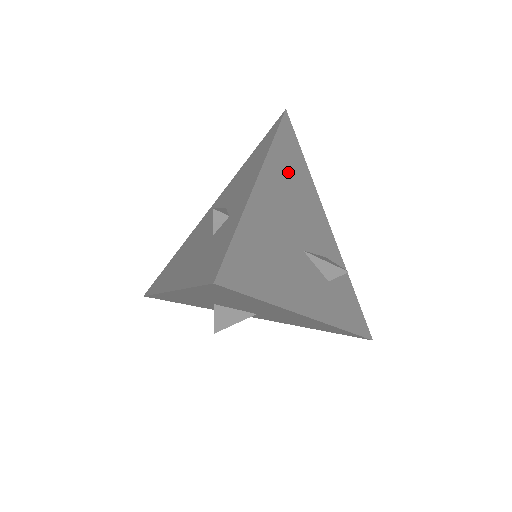
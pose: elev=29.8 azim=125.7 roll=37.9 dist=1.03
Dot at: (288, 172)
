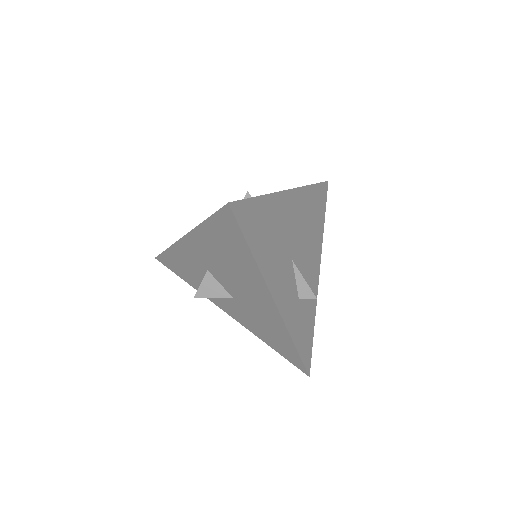
Dot at: (309, 211)
